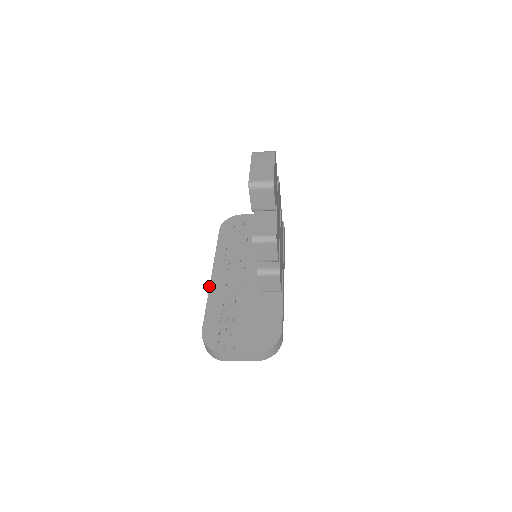
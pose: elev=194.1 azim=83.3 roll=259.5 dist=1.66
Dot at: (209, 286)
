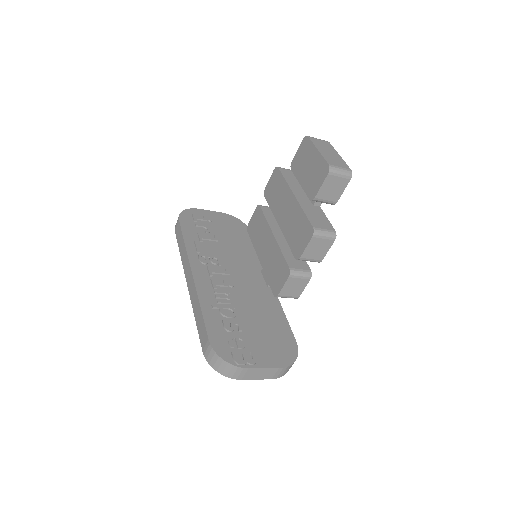
Dot at: (195, 286)
